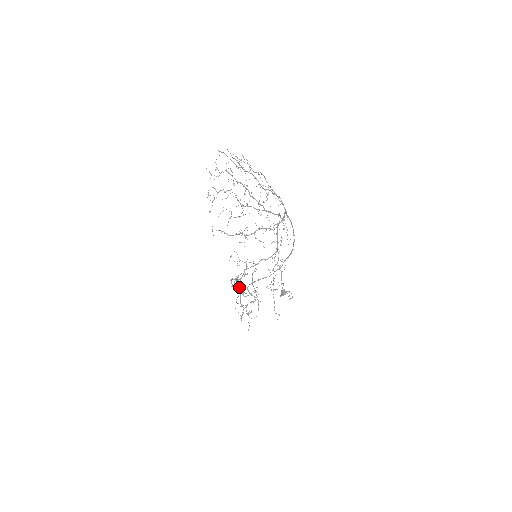
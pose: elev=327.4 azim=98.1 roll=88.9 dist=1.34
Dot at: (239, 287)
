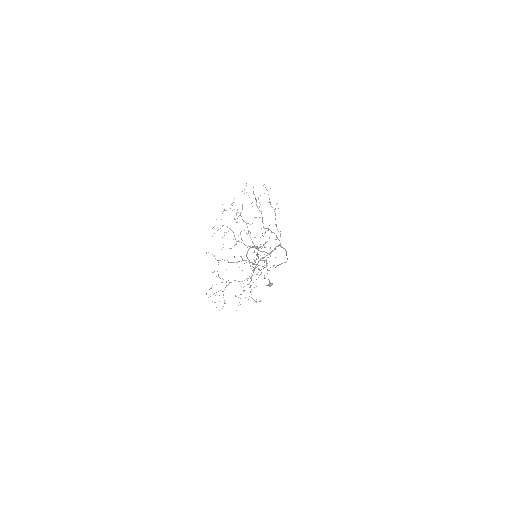
Dot at: (257, 252)
